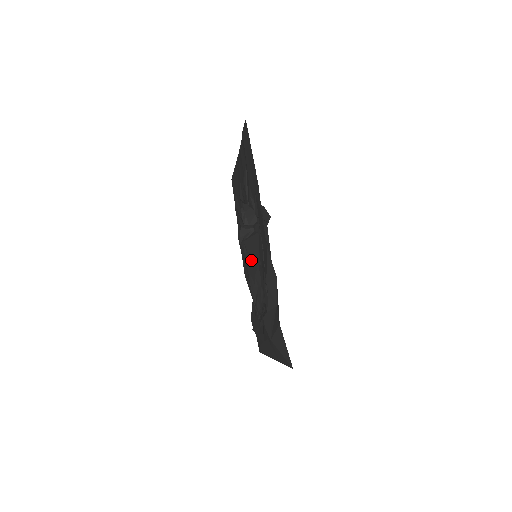
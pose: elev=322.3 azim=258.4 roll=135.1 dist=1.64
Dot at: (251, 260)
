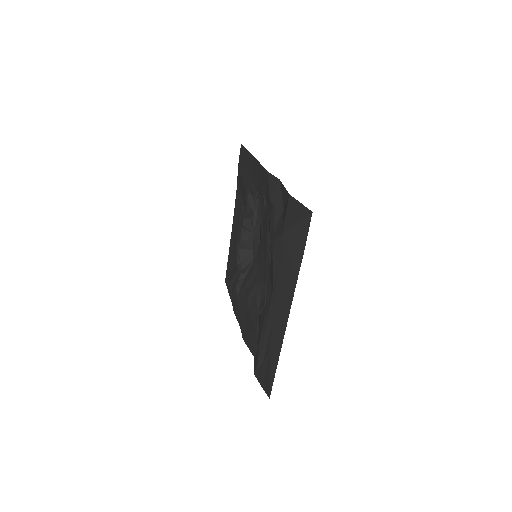
Dot at: (250, 287)
